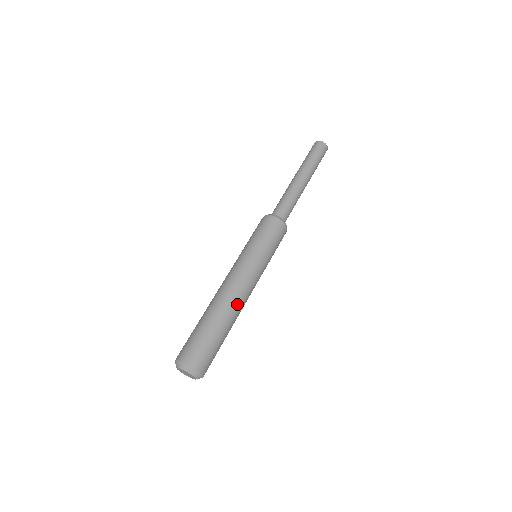
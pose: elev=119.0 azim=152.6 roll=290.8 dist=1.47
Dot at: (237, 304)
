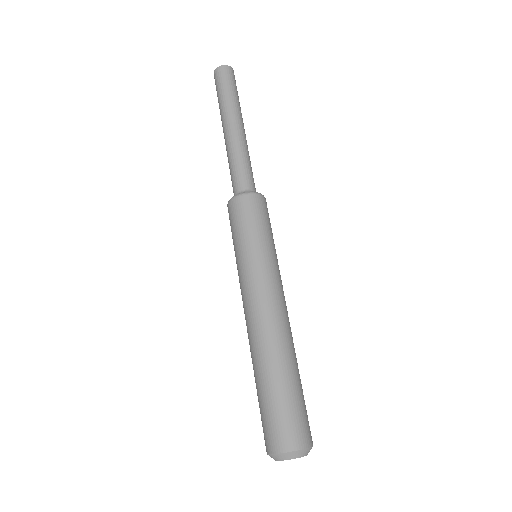
Dot at: (273, 333)
